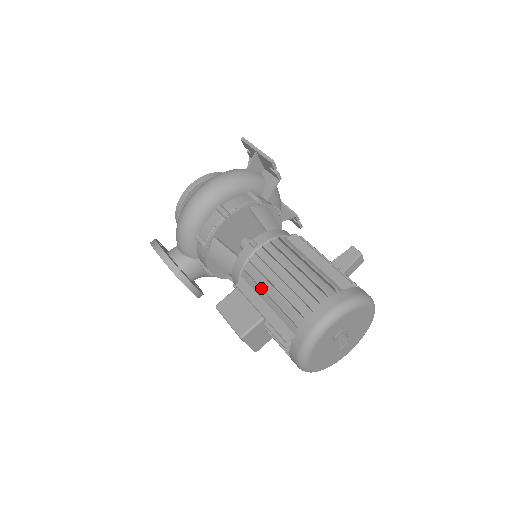
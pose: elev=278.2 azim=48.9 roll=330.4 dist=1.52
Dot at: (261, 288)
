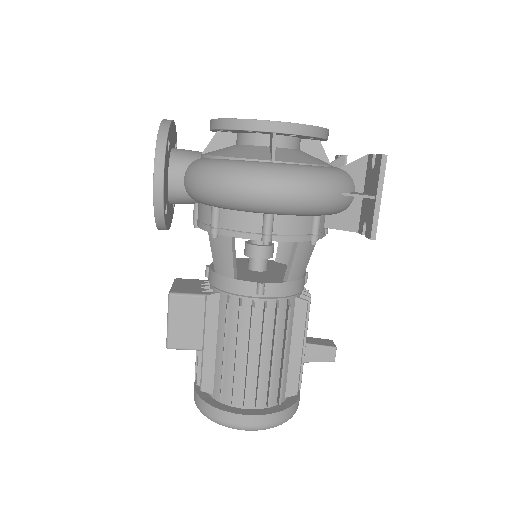
Dot at: (224, 337)
